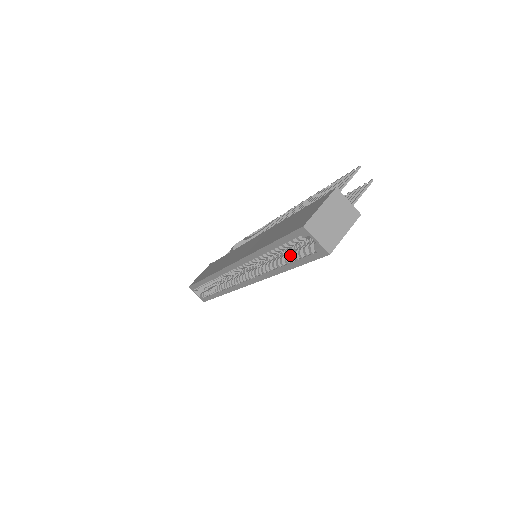
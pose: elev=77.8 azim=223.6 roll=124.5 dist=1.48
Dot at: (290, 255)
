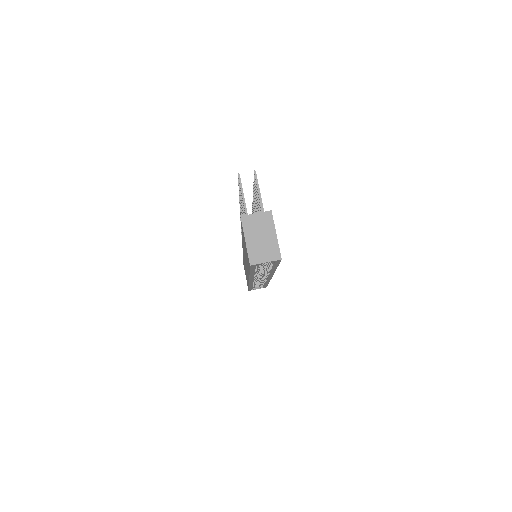
Dot at: occluded
